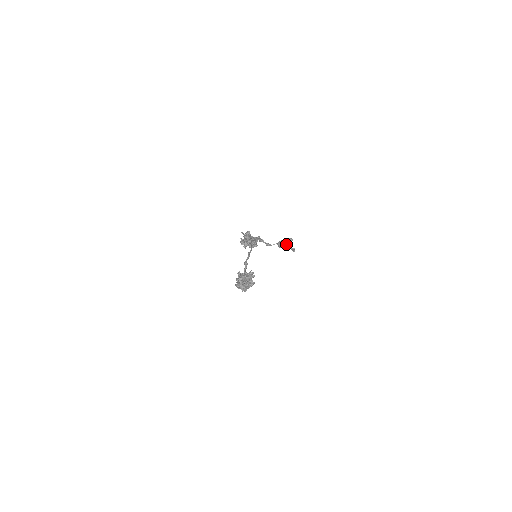
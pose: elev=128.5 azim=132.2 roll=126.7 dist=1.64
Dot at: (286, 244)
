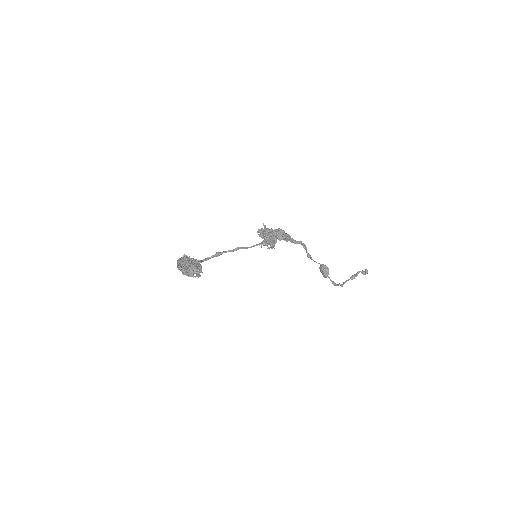
Dot at: (325, 273)
